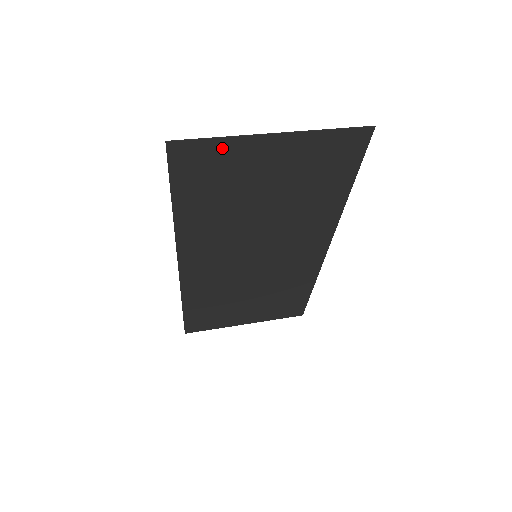
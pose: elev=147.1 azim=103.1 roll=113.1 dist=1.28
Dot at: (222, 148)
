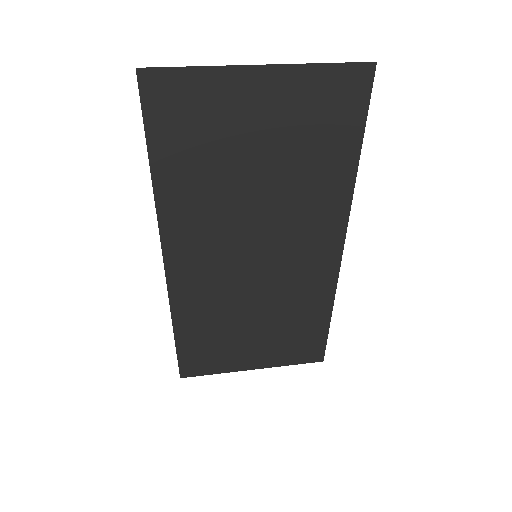
Dot at: (201, 82)
